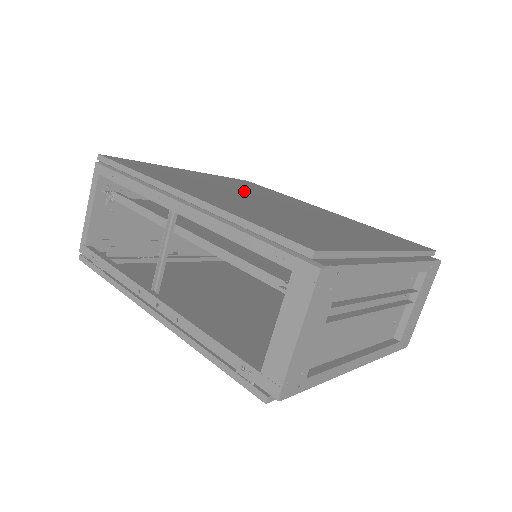
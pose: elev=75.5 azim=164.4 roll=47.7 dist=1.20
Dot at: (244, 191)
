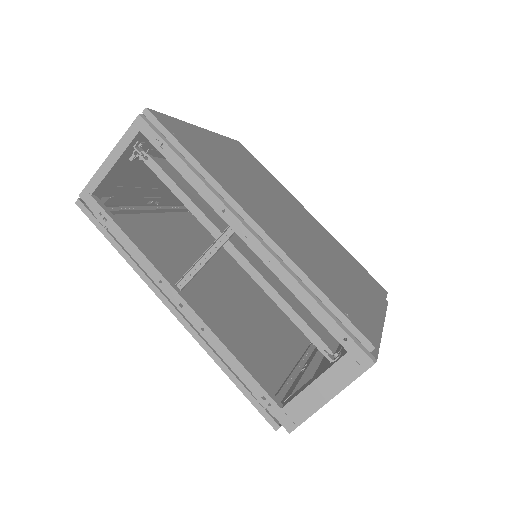
Dot at: (263, 187)
